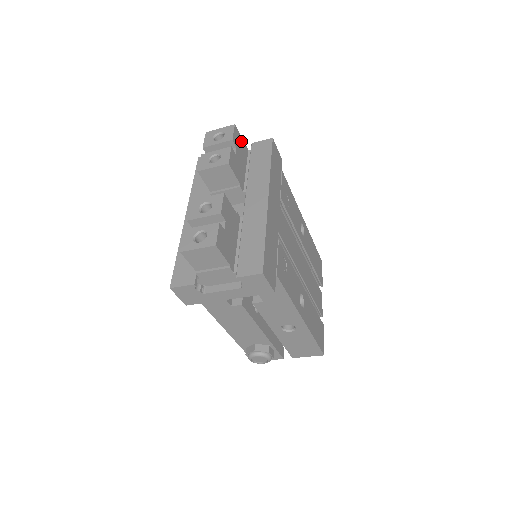
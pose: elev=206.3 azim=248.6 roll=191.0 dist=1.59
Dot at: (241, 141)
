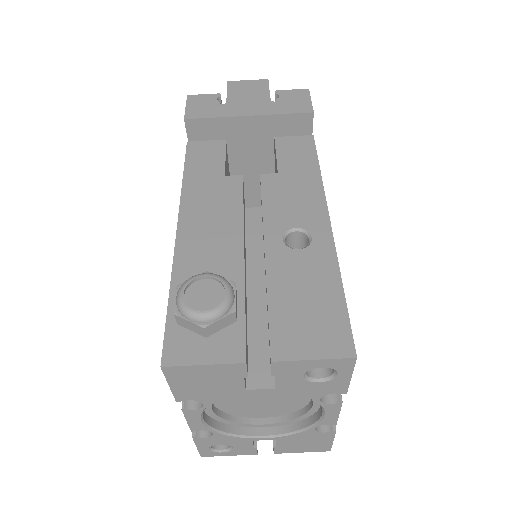
Dot at: occluded
